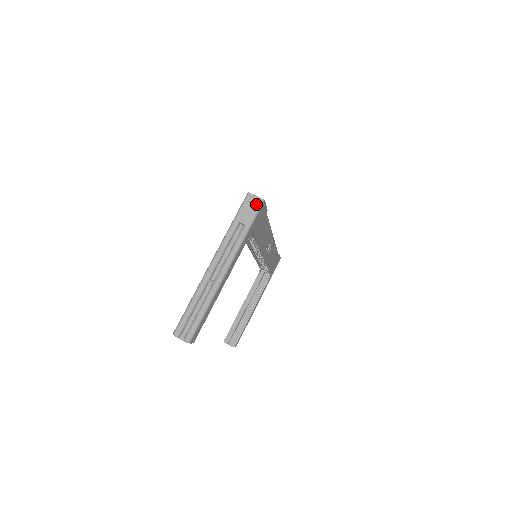
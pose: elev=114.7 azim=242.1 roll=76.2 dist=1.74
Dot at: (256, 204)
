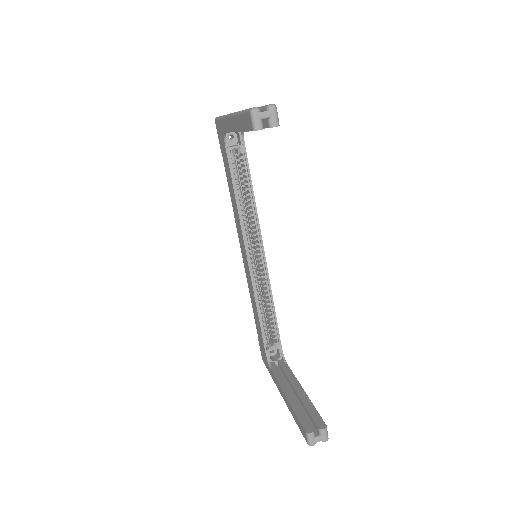
Dot at: occluded
